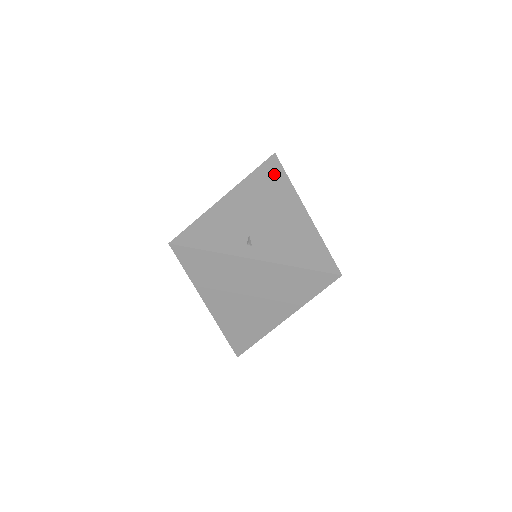
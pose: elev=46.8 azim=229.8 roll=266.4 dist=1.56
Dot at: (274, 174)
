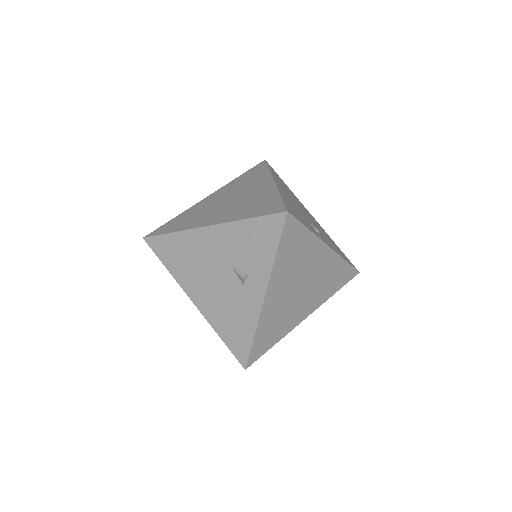
Dot at: (279, 178)
